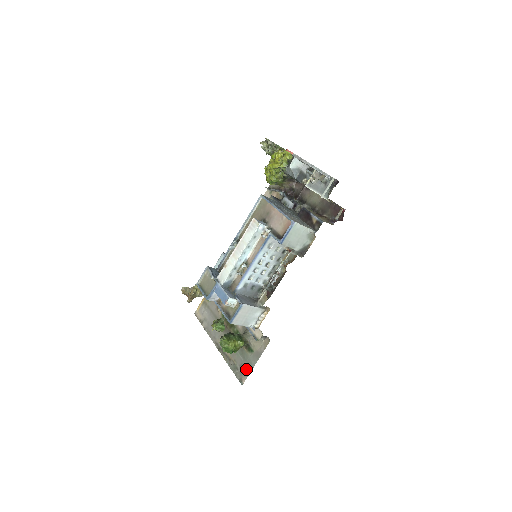
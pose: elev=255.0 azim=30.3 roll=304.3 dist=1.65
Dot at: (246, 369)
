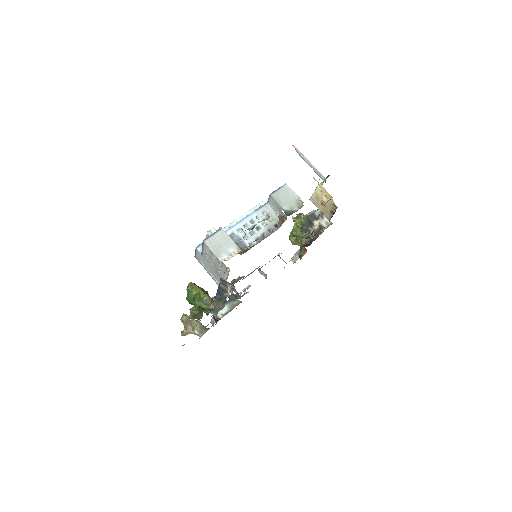
Dot at: occluded
